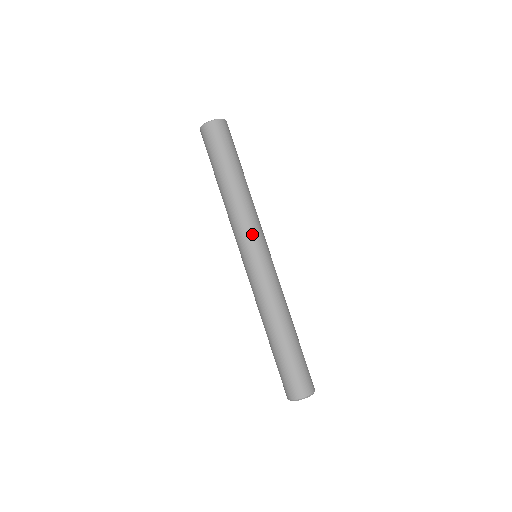
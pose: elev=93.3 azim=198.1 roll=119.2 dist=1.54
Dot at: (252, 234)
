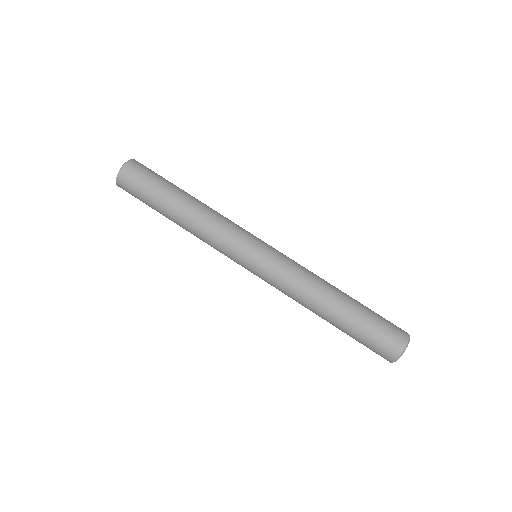
Dot at: (243, 230)
